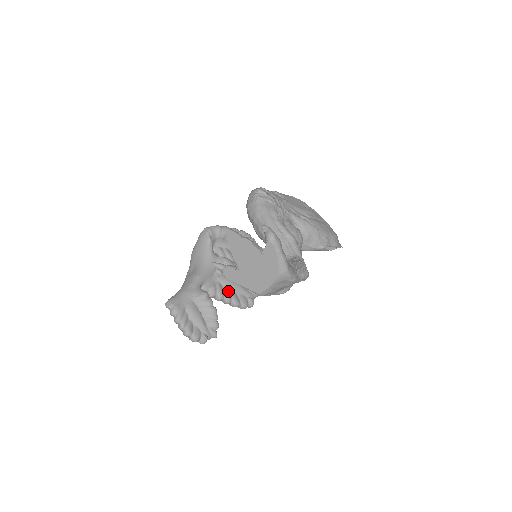
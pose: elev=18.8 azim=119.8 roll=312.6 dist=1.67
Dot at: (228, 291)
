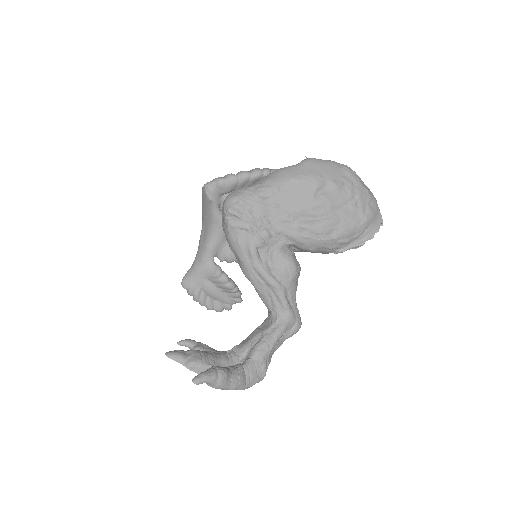
Dot at: occluded
